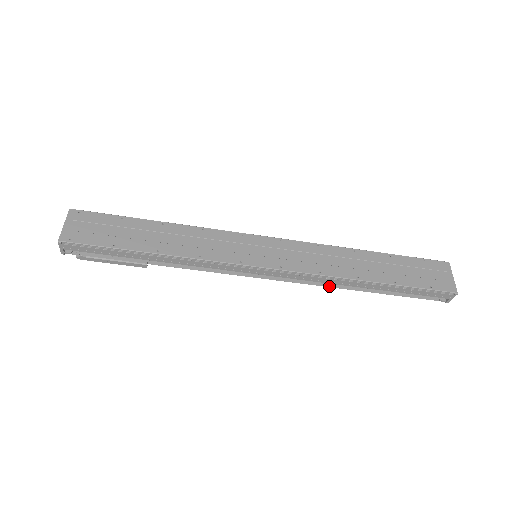
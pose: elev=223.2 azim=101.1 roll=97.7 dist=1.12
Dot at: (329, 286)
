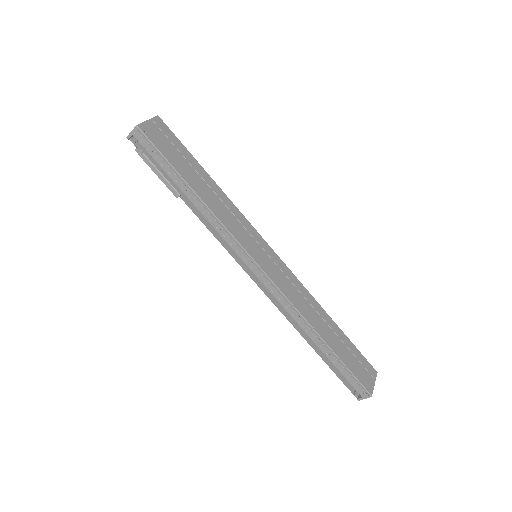
Dot at: (289, 320)
